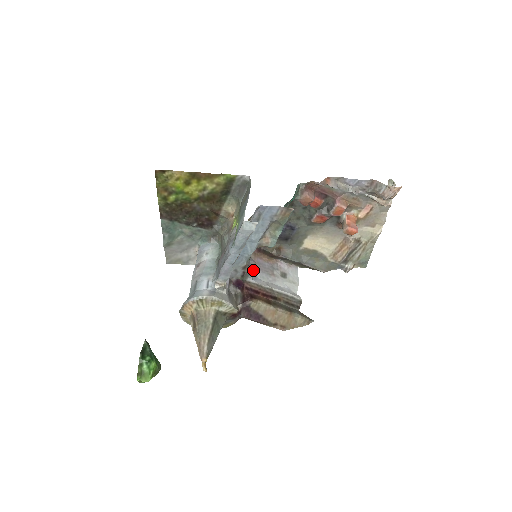
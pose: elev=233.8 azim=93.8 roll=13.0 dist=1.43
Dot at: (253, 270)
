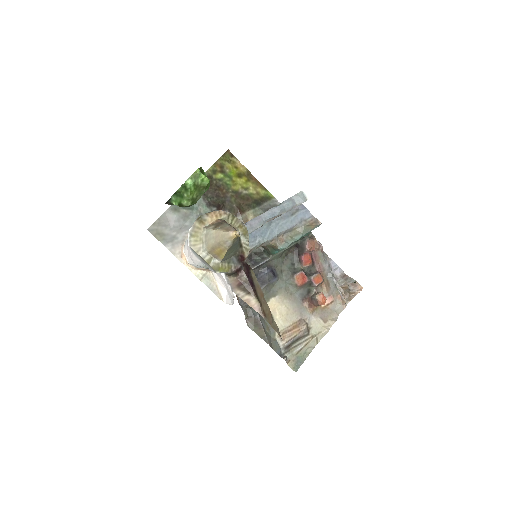
Dot at: occluded
